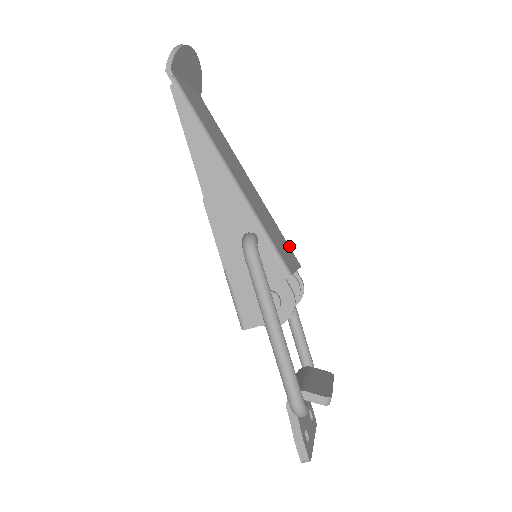
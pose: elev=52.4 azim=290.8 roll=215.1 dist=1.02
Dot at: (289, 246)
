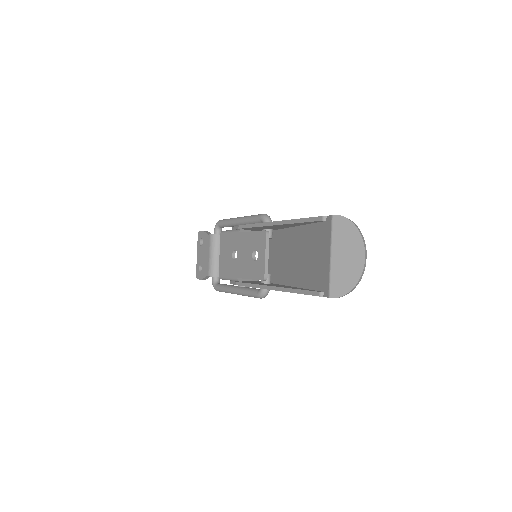
Dot at: occluded
